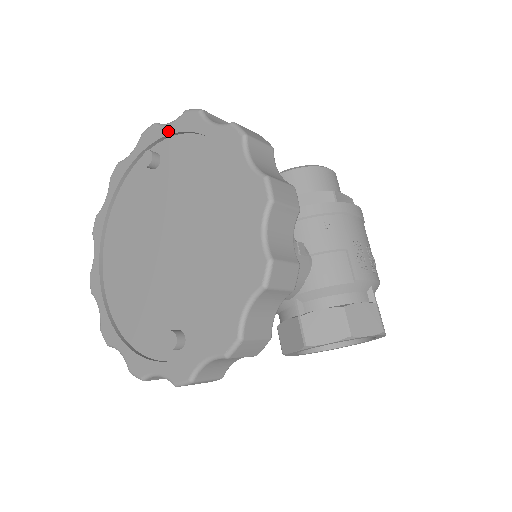
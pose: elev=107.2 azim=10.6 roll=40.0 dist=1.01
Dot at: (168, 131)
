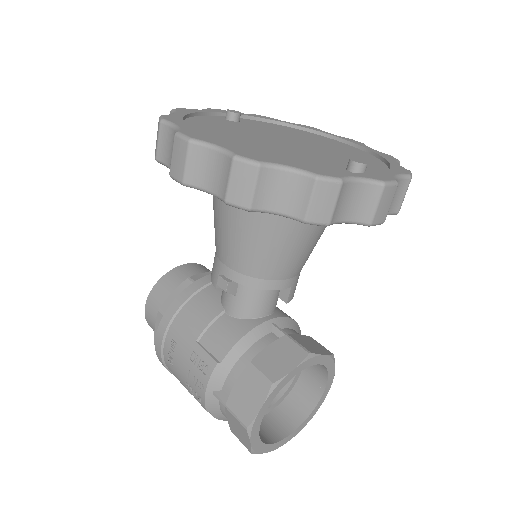
Dot at: (243, 114)
